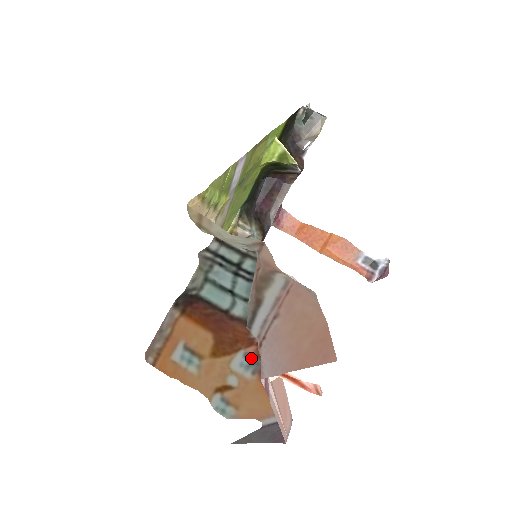
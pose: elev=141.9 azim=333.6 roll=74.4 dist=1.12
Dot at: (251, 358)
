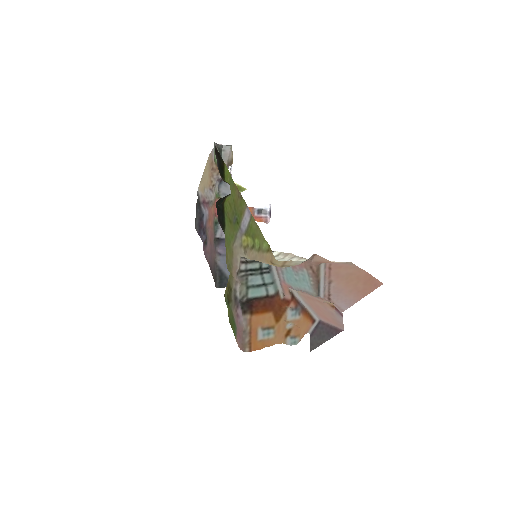
Dot at: (295, 309)
